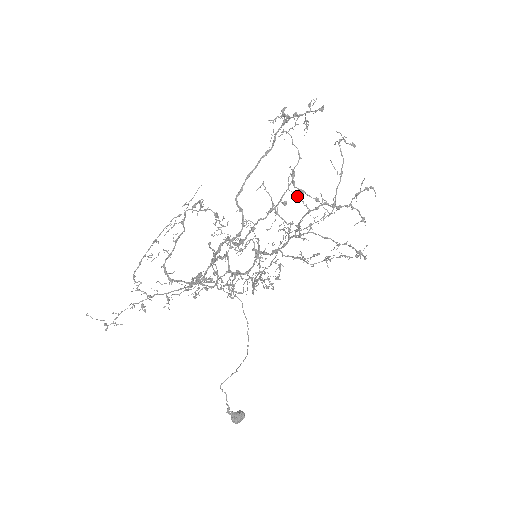
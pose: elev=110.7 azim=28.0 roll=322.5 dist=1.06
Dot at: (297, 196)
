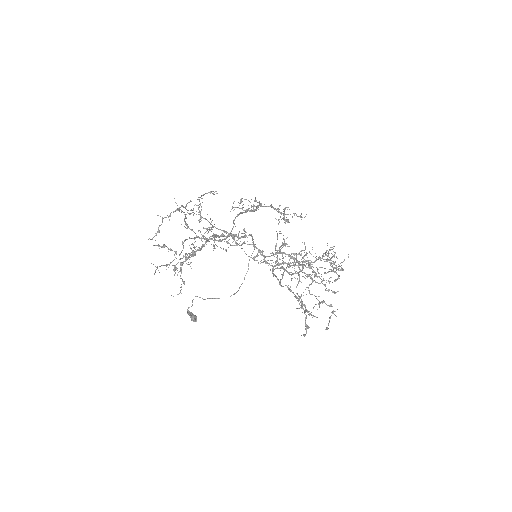
Dot at: occluded
